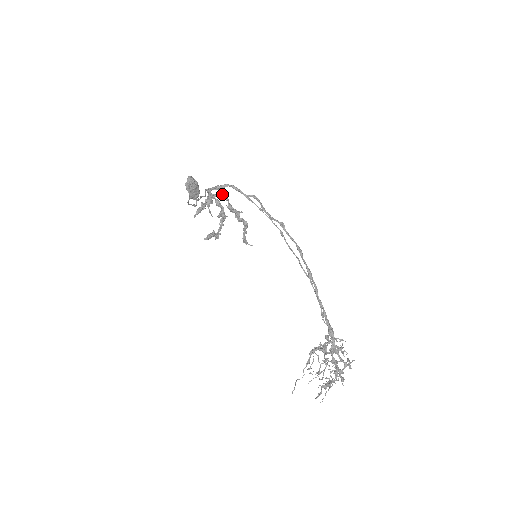
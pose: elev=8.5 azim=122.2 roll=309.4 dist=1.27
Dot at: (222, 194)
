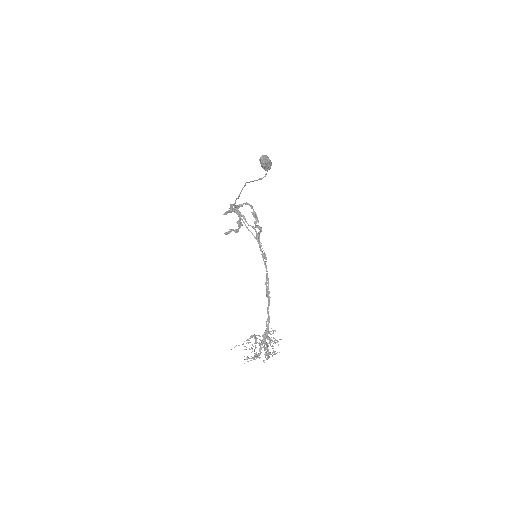
Dot at: (249, 205)
